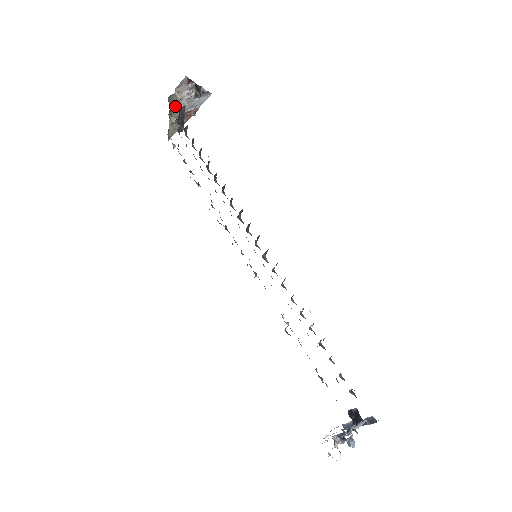
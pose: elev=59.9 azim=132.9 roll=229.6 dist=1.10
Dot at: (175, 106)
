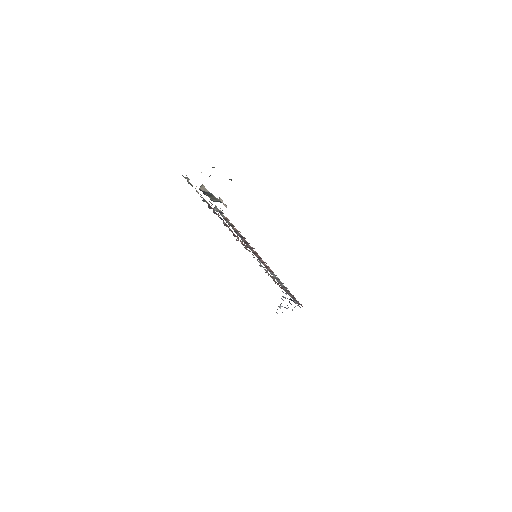
Dot at: occluded
